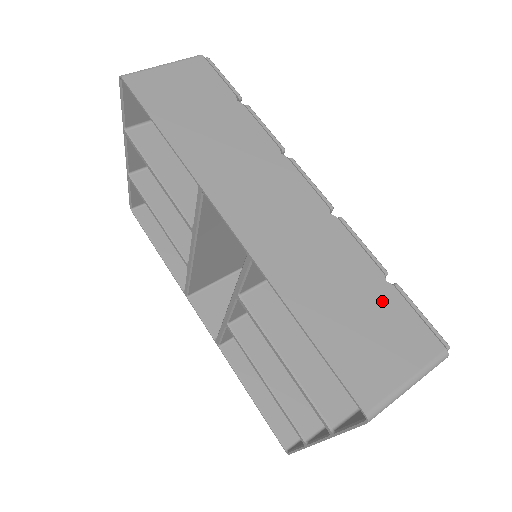
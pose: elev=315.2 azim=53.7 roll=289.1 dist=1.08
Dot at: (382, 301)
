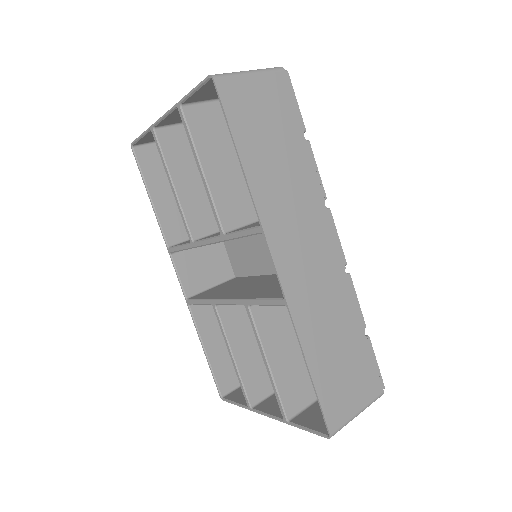
Dot at: (359, 352)
